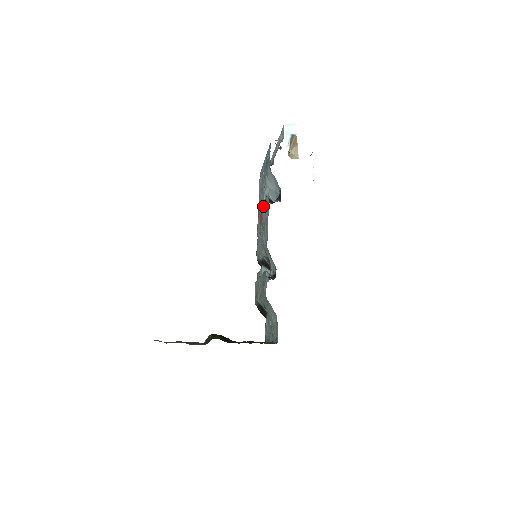
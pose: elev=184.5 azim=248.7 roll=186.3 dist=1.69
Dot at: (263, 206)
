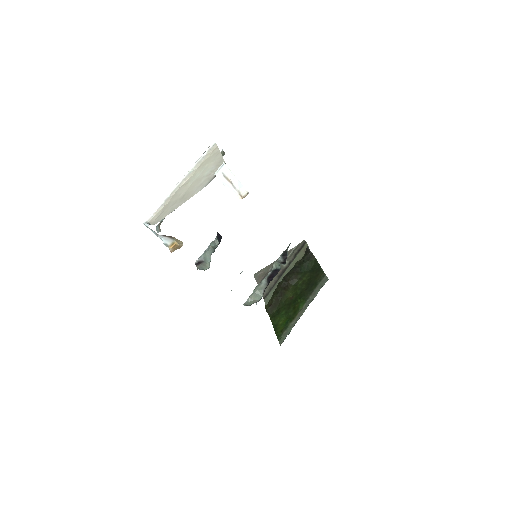
Dot at: occluded
